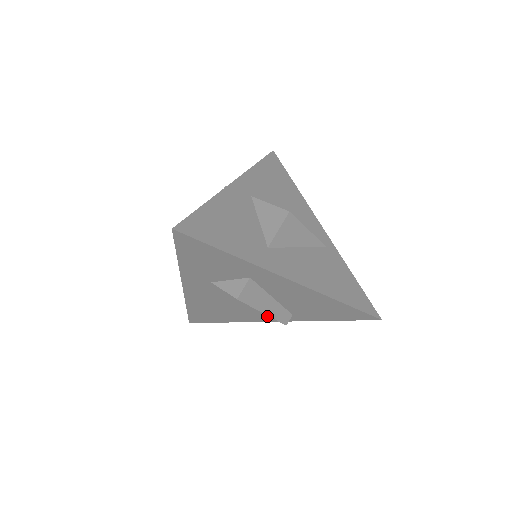
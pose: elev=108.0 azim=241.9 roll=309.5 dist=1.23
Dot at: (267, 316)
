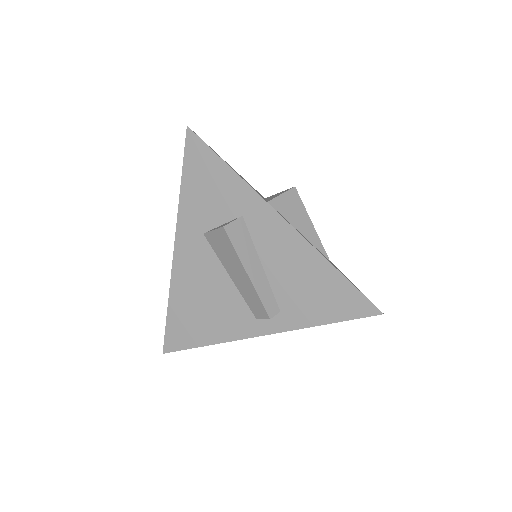
Dot at: (252, 320)
